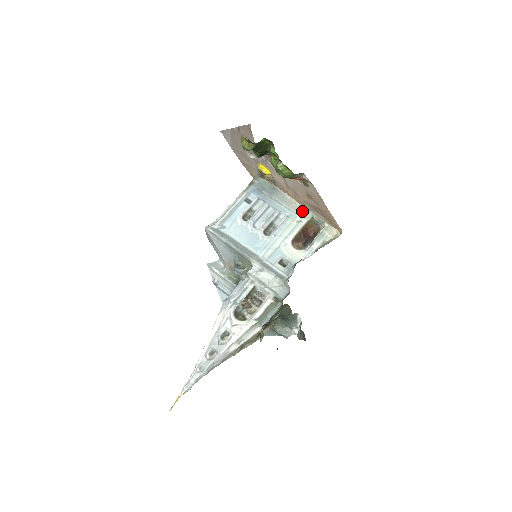
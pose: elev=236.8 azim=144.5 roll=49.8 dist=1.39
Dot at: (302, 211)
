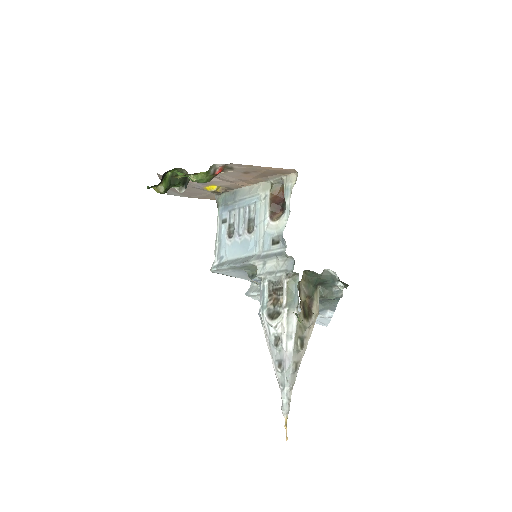
Dot at: (262, 187)
